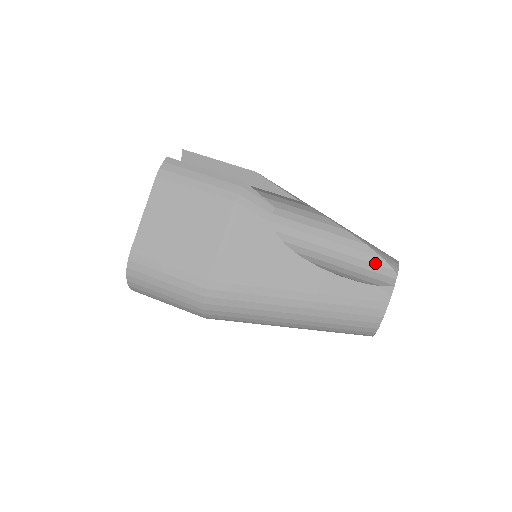
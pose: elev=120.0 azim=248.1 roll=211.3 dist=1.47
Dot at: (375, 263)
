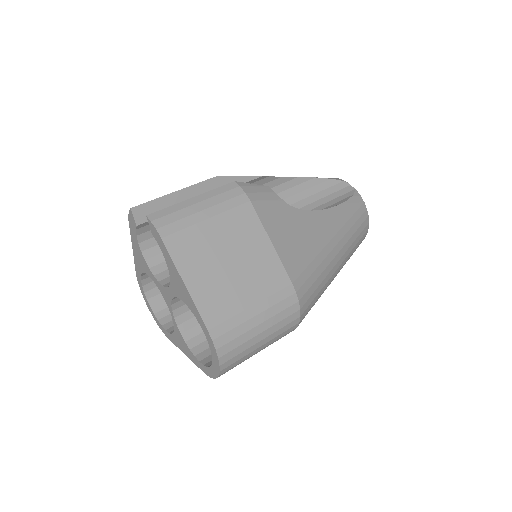
Dot at: (330, 186)
